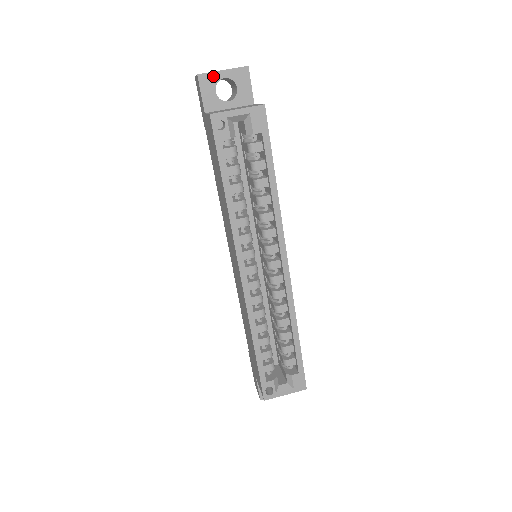
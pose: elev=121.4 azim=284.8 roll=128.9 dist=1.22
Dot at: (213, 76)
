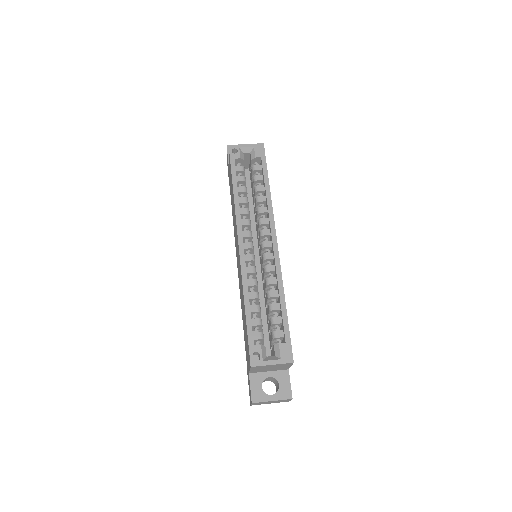
Dot at: occluded
